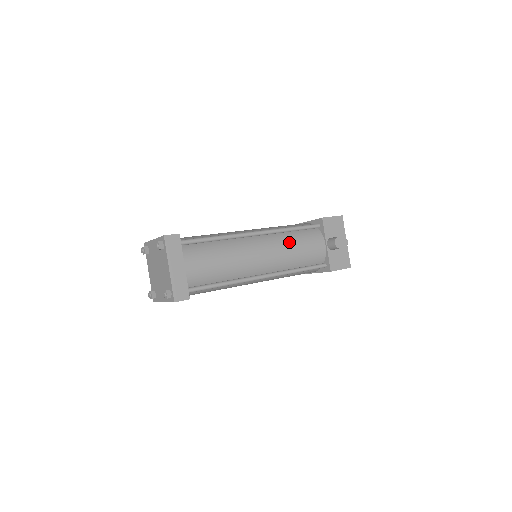
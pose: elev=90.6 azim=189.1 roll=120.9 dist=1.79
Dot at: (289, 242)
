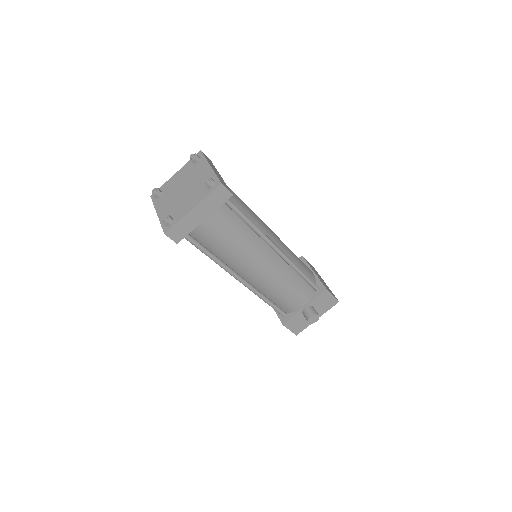
Dot at: (287, 280)
